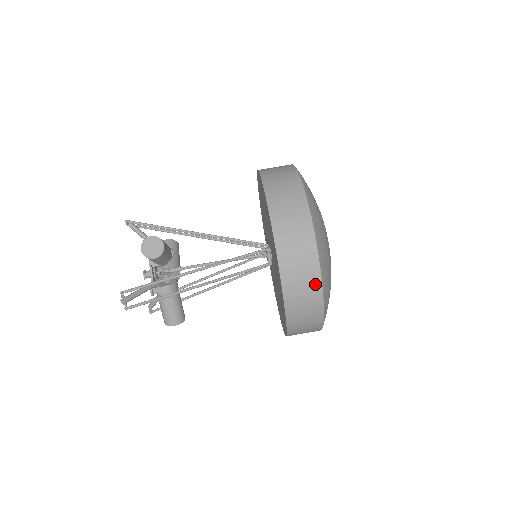
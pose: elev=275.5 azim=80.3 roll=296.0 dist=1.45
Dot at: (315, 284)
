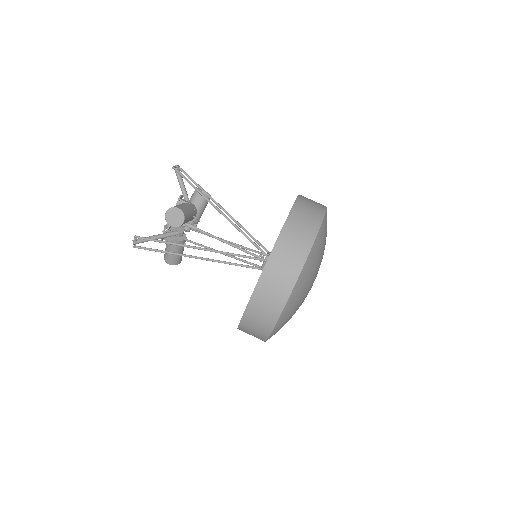
Dot at: (267, 328)
